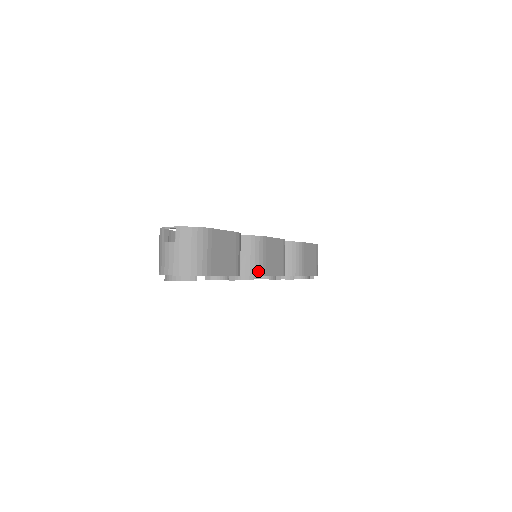
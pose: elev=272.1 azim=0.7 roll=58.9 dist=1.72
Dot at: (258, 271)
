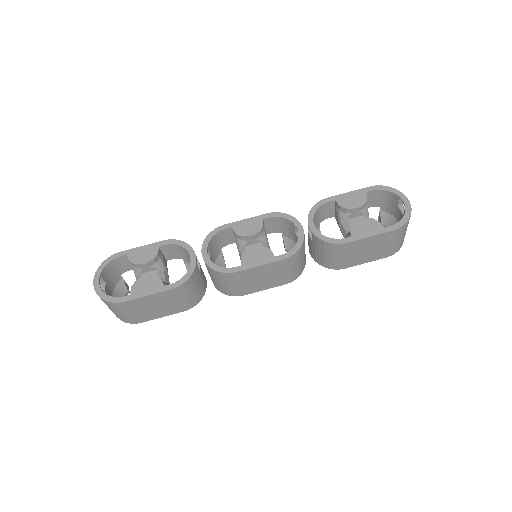
Dot at: (231, 293)
